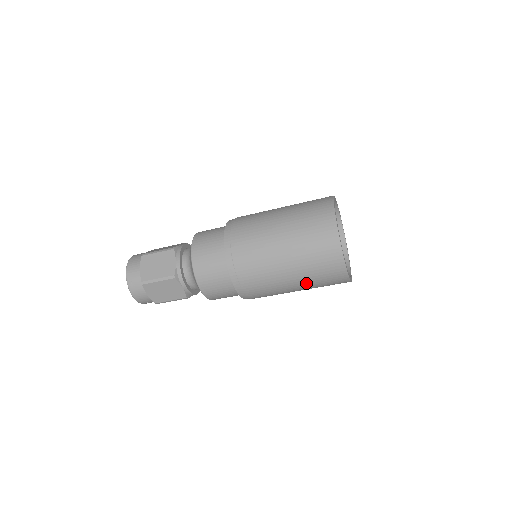
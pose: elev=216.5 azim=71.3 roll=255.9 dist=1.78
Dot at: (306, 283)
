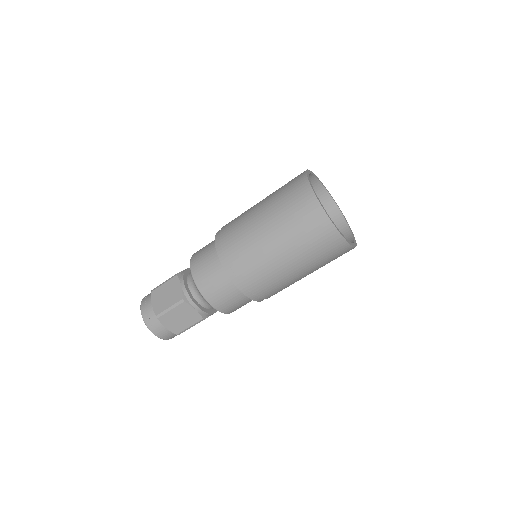
Dot at: (280, 225)
